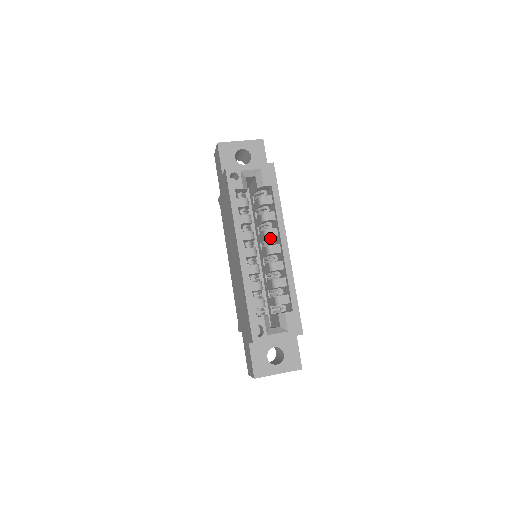
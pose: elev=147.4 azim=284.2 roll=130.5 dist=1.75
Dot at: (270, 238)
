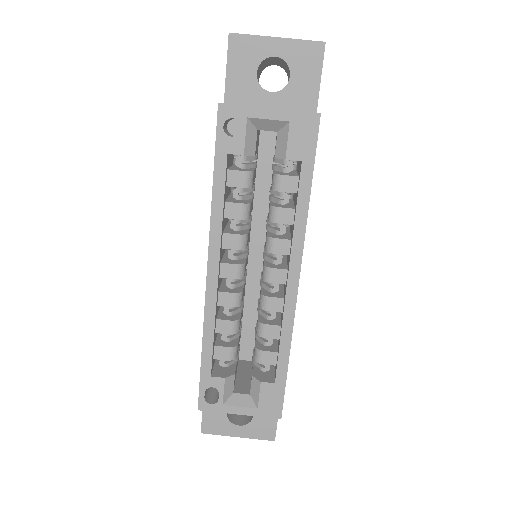
Dot at: (275, 252)
